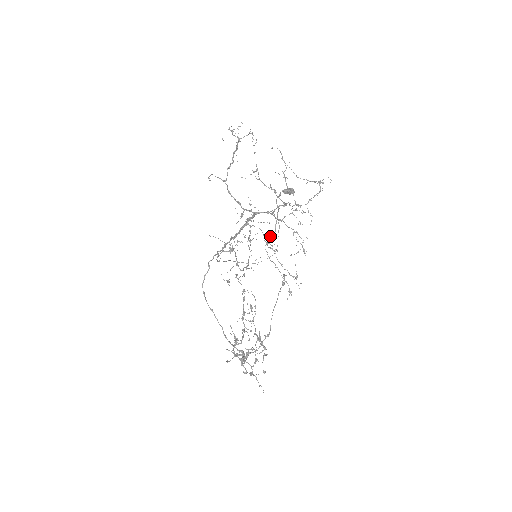
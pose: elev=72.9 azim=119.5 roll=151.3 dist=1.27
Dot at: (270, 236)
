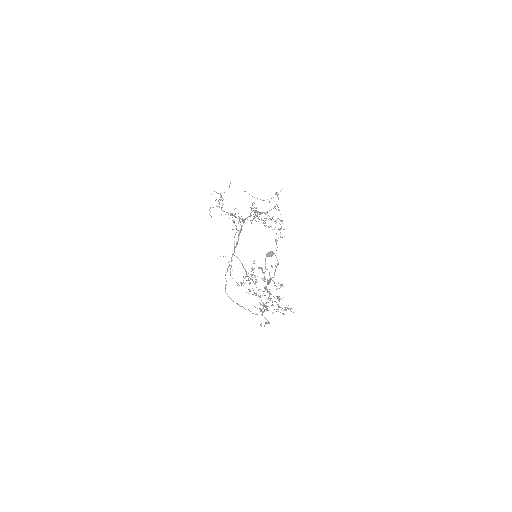
Dot at: occluded
